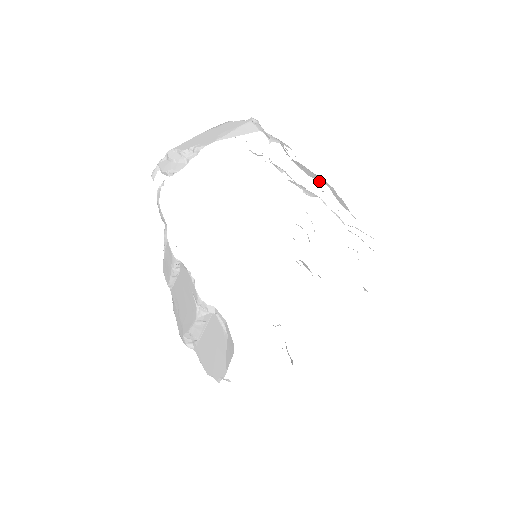
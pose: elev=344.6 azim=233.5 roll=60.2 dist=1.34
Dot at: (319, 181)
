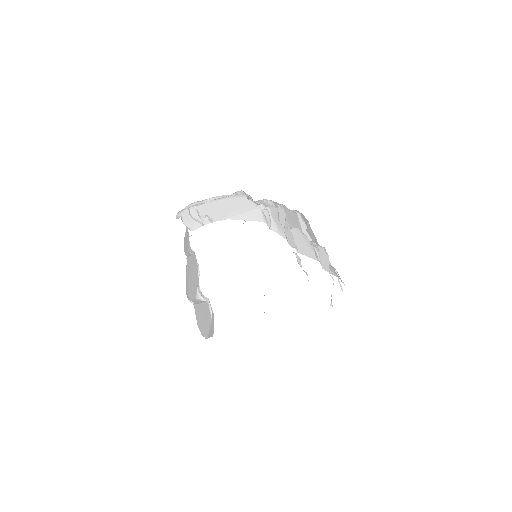
Dot at: occluded
